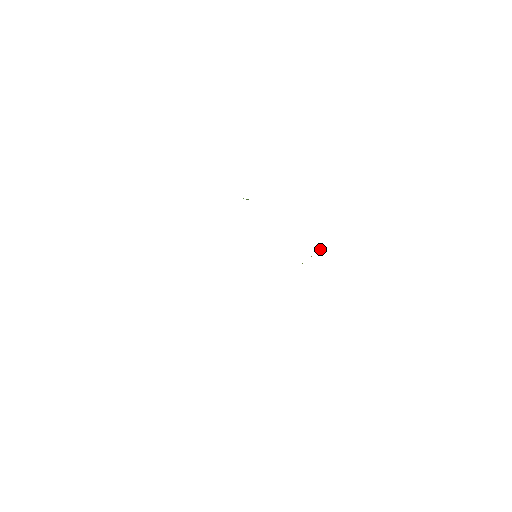
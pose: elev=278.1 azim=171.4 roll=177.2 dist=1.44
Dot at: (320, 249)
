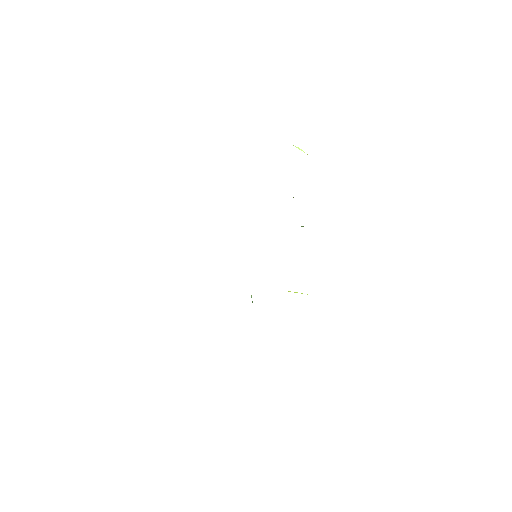
Dot at: occluded
